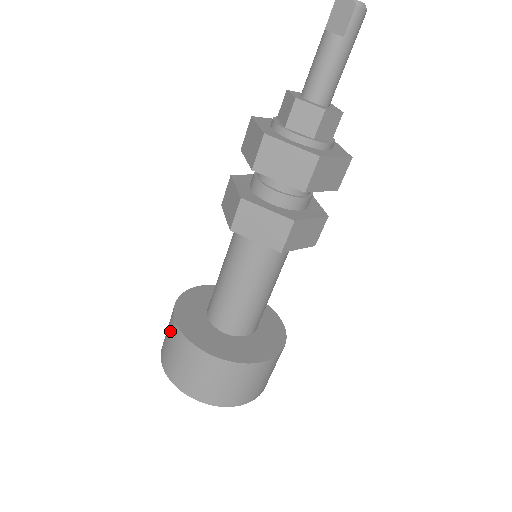
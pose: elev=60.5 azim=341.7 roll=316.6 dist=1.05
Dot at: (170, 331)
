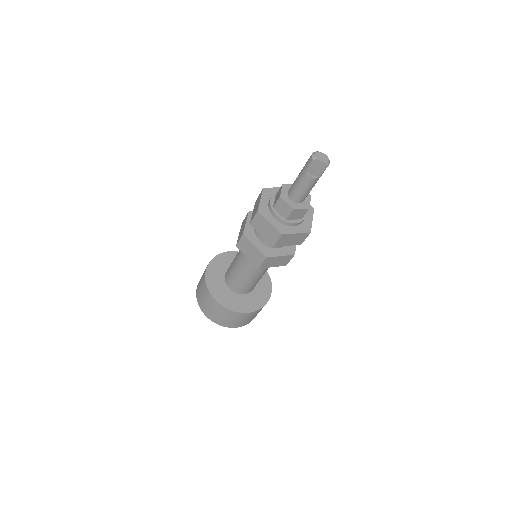
Dot at: (215, 308)
